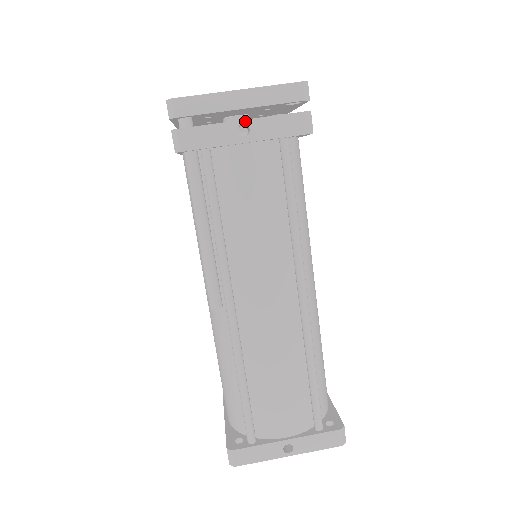
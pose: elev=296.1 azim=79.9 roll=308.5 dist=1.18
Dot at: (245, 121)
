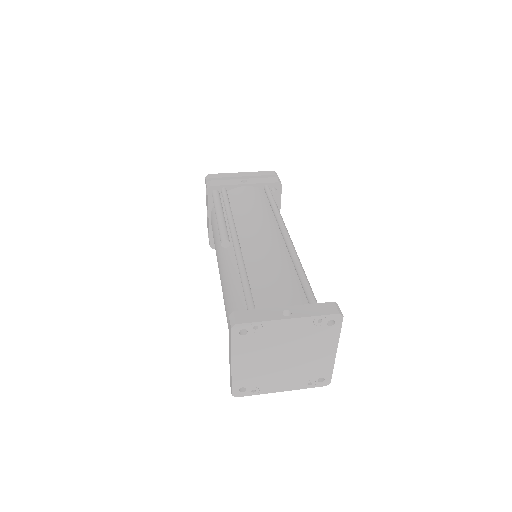
Dot at: (245, 179)
